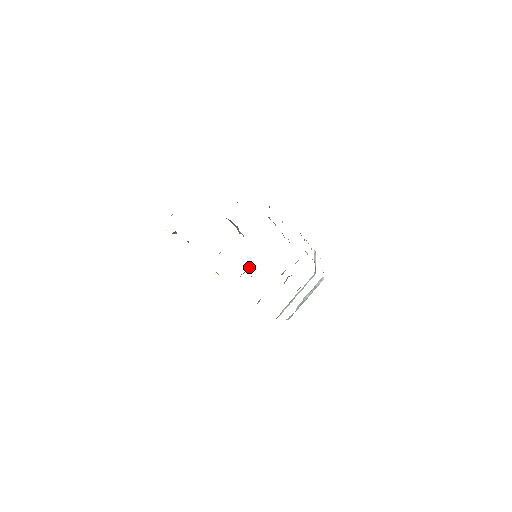
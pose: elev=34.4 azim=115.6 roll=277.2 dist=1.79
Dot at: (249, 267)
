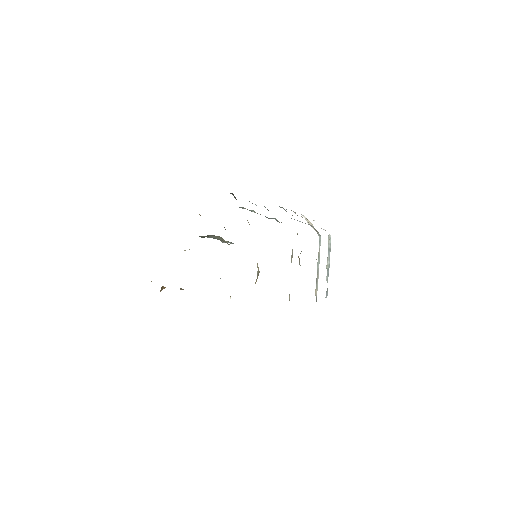
Dot at: occluded
